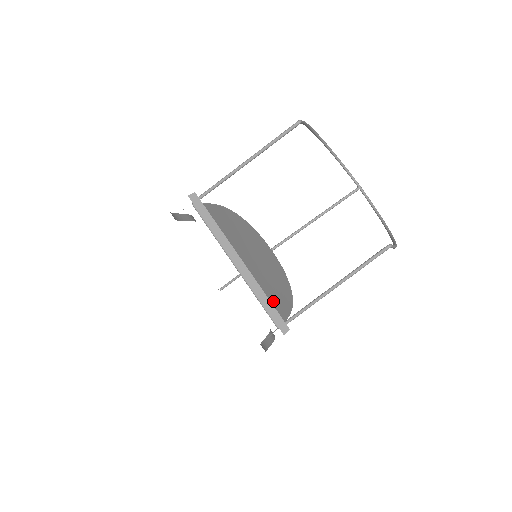
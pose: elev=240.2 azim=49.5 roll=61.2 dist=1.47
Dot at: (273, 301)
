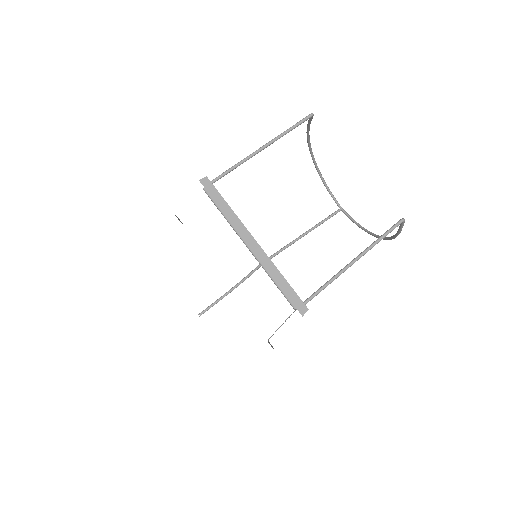
Dot at: occluded
